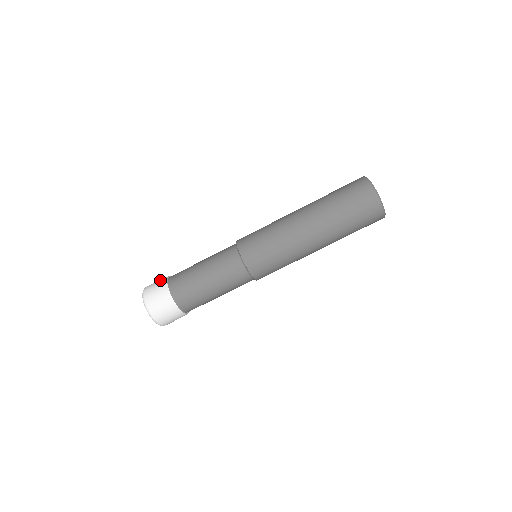
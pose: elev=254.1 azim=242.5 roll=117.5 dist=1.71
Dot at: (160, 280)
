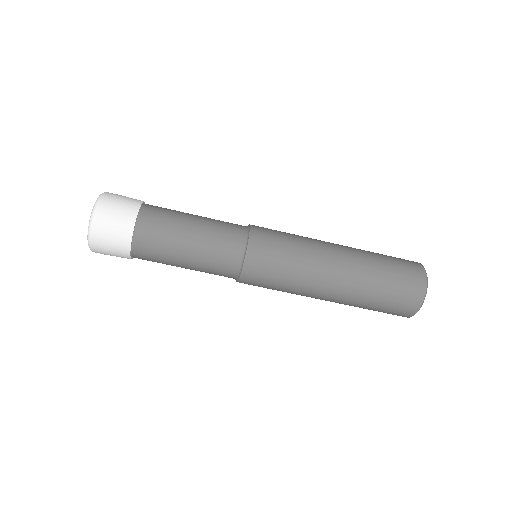
Dot at: (128, 204)
